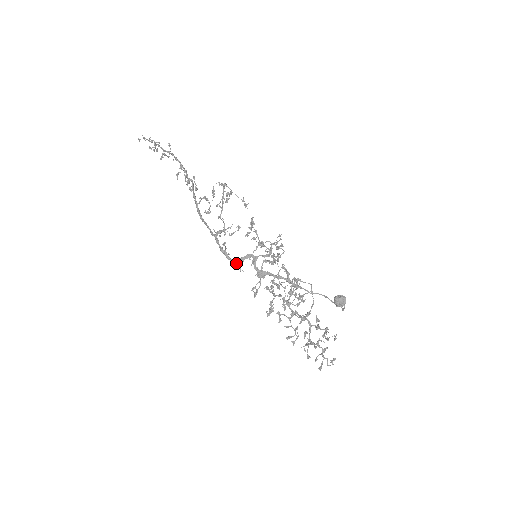
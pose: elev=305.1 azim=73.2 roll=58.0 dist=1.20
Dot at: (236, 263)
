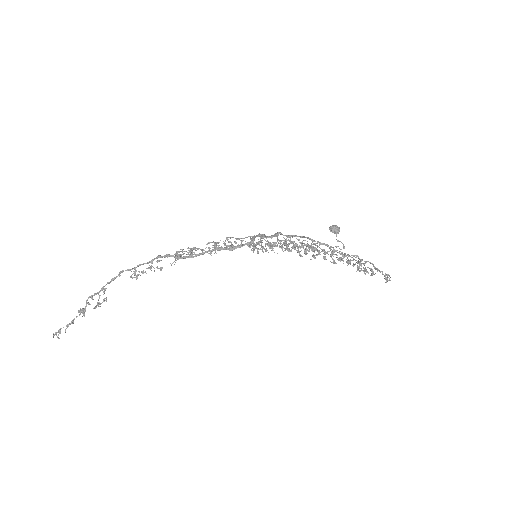
Dot at: (251, 244)
